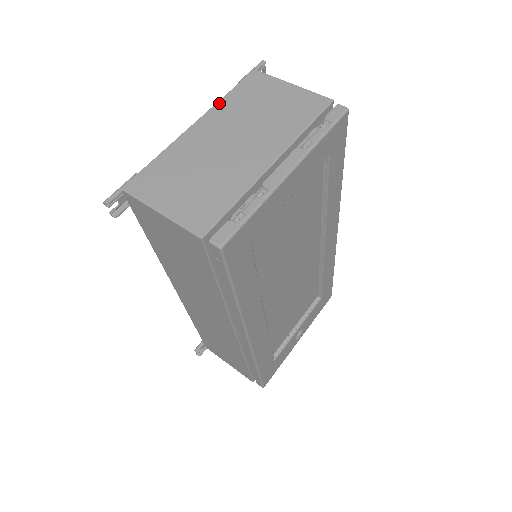
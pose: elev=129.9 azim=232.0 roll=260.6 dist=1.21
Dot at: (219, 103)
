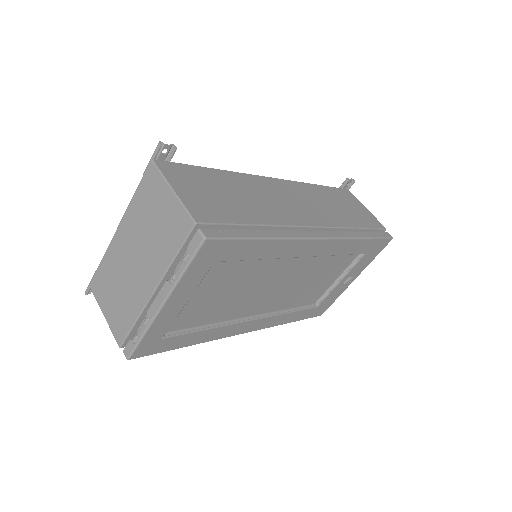
Dot at: (129, 206)
